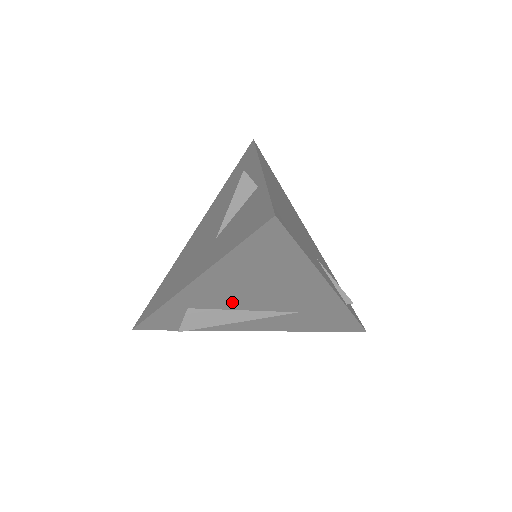
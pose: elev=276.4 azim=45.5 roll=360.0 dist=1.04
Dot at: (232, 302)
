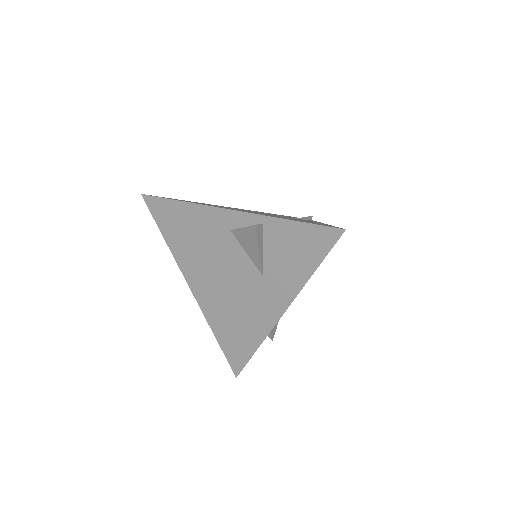
Dot at: occluded
